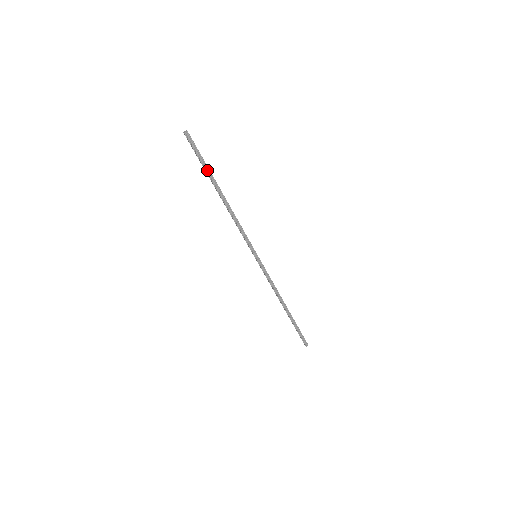
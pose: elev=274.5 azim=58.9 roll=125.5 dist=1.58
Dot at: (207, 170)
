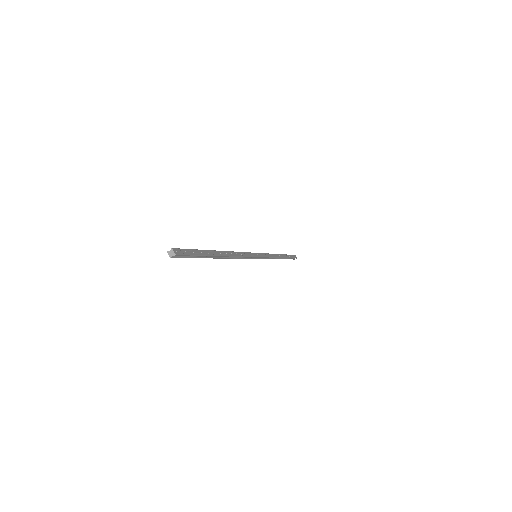
Dot at: (203, 256)
